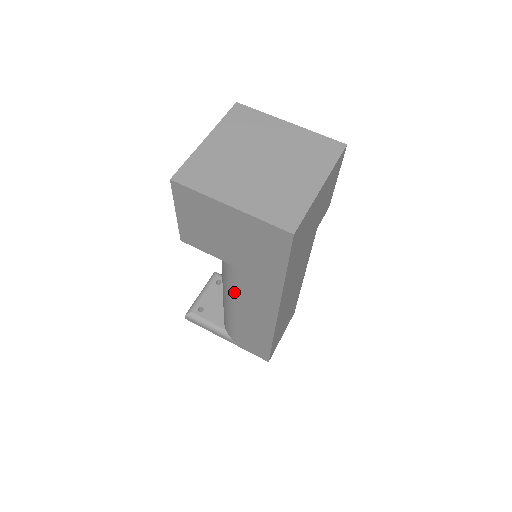
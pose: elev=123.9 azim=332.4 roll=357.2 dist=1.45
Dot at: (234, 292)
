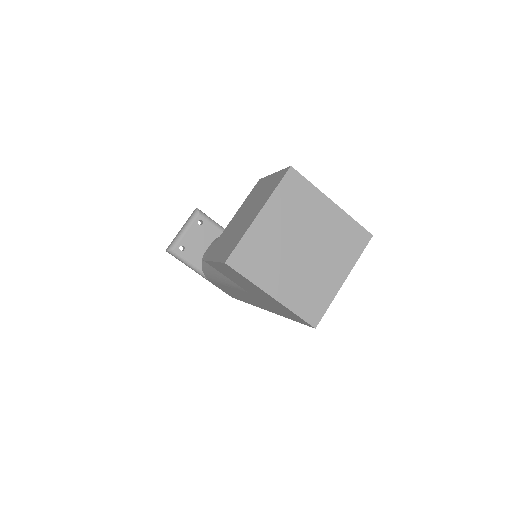
Dot at: (233, 287)
